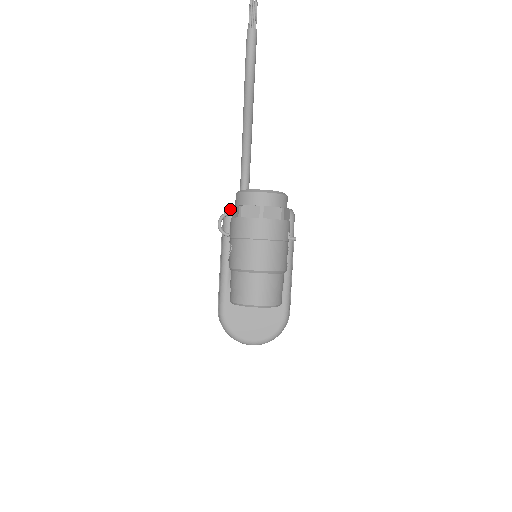
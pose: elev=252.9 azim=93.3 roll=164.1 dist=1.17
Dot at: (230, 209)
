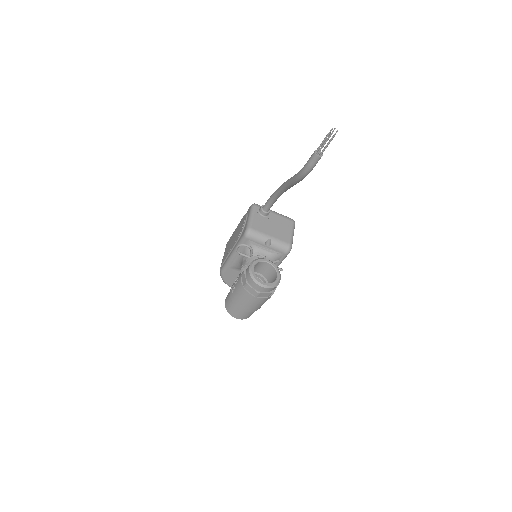
Dot at: (249, 235)
